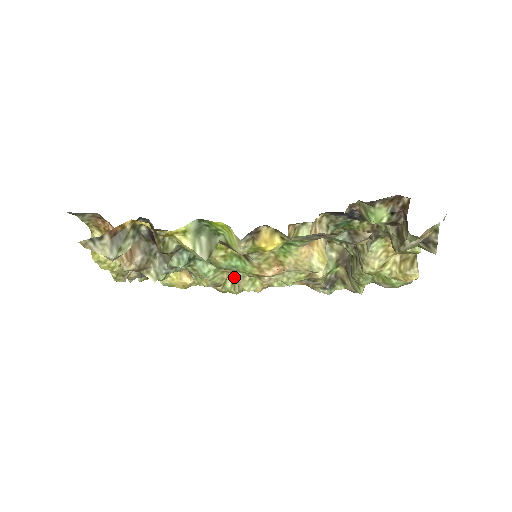
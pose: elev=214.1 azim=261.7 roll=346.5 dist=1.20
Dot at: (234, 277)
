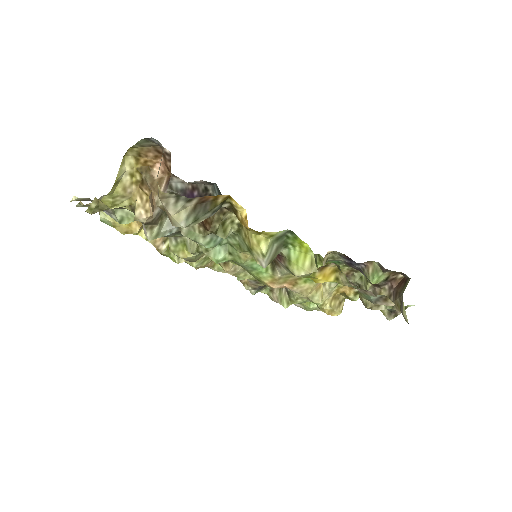
Dot at: occluded
